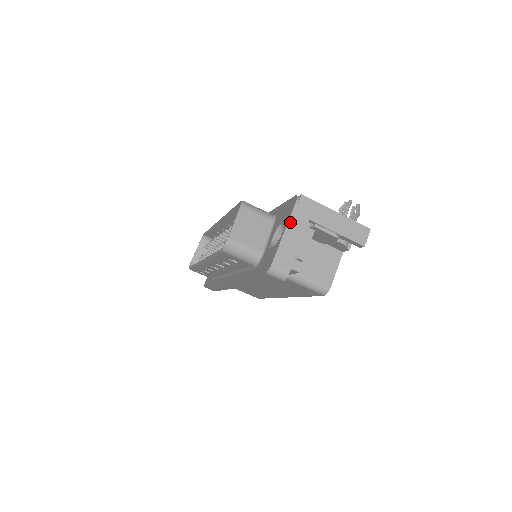
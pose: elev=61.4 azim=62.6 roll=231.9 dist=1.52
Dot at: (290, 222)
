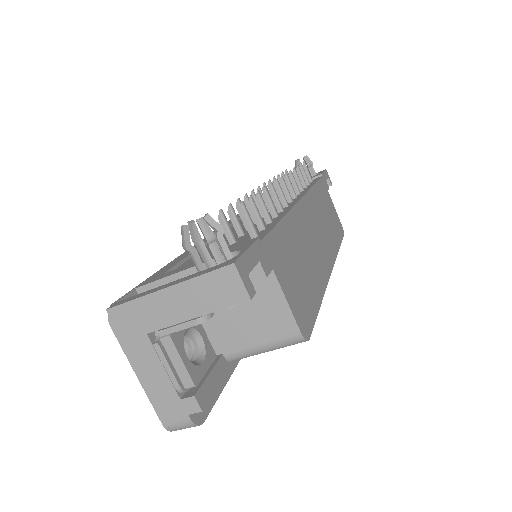
Dot at: (130, 359)
